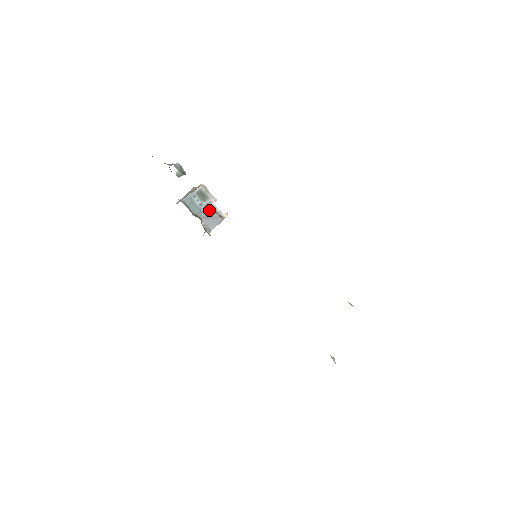
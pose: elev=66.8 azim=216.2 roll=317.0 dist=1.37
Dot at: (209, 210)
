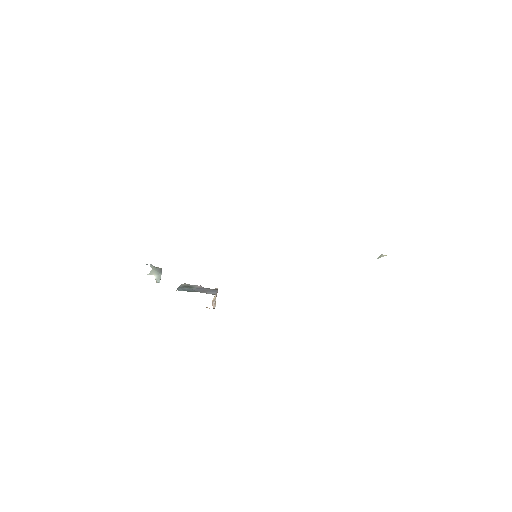
Dot at: (201, 289)
